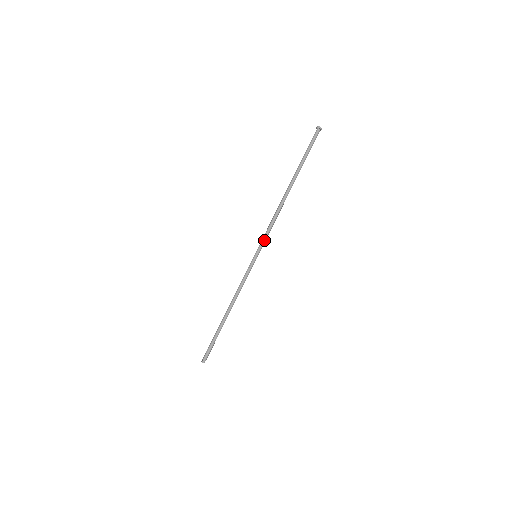
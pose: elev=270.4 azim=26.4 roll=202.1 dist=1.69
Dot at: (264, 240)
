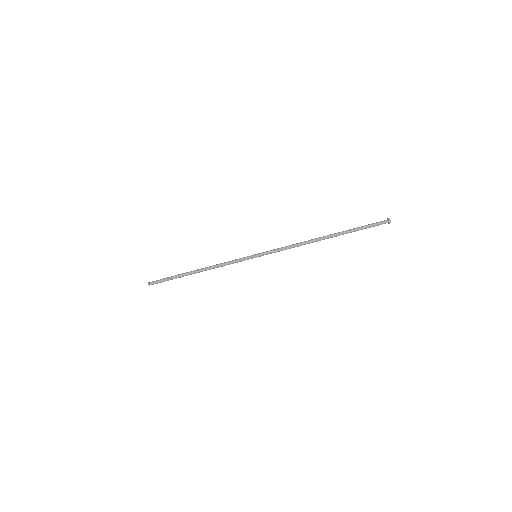
Dot at: (272, 251)
